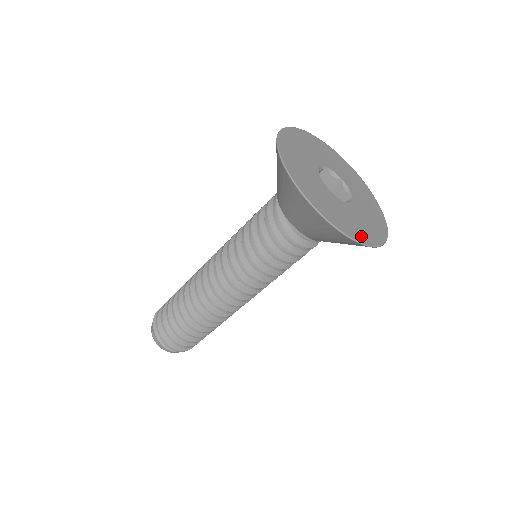
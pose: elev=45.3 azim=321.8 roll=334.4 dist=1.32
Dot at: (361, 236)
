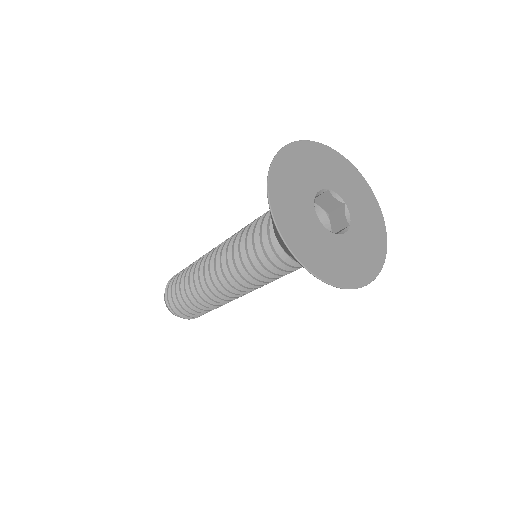
Dot at: (340, 277)
